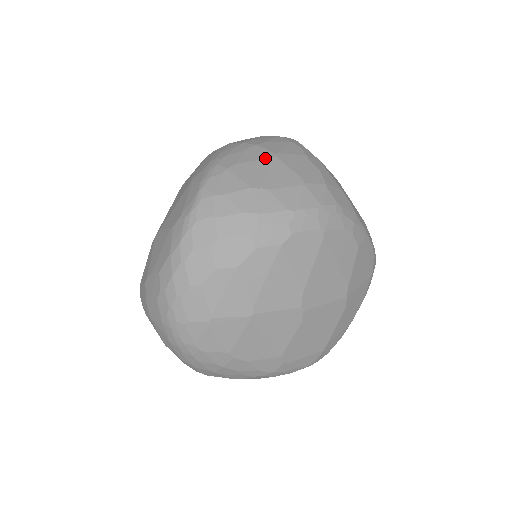
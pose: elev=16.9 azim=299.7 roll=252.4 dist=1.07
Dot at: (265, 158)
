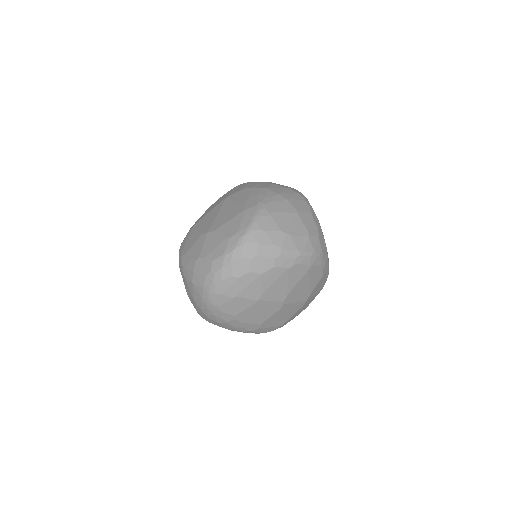
Dot at: (291, 212)
